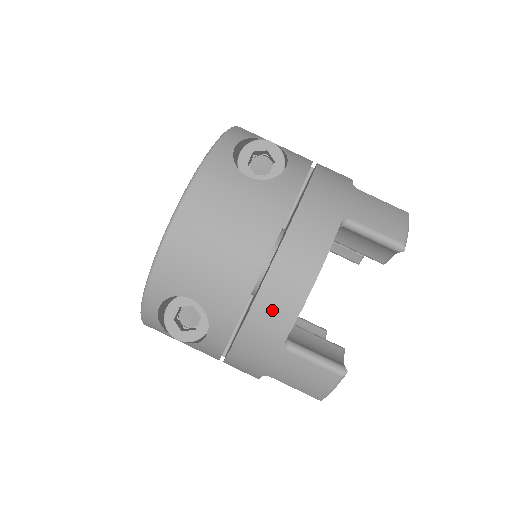
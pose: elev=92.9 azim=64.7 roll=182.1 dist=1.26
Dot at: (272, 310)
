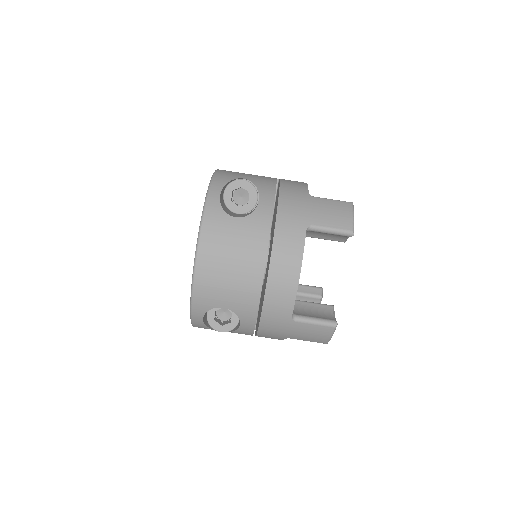
Dot at: (277, 301)
